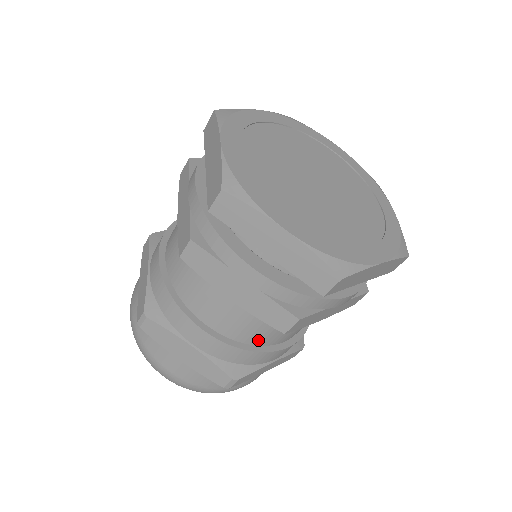
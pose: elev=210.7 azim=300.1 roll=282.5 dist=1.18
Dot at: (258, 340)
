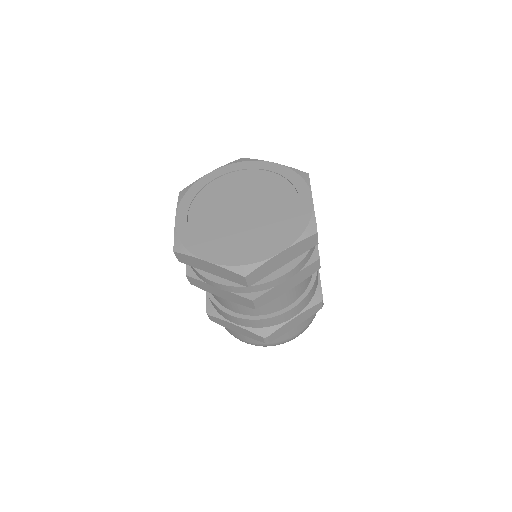
Dot at: (264, 311)
